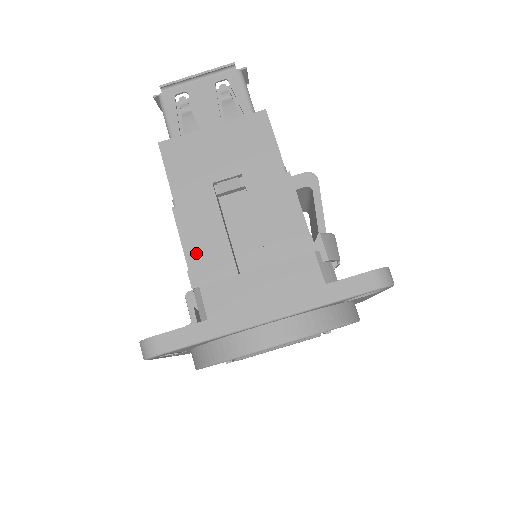
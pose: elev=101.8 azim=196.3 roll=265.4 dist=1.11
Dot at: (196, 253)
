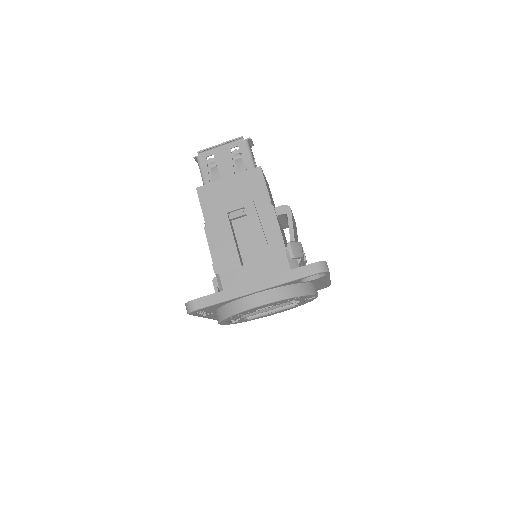
Dot at: (218, 254)
